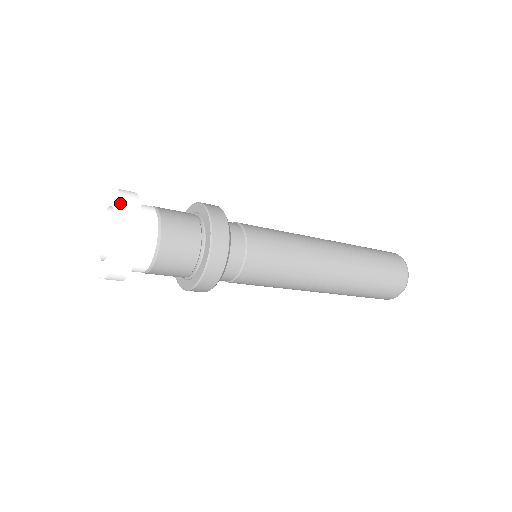
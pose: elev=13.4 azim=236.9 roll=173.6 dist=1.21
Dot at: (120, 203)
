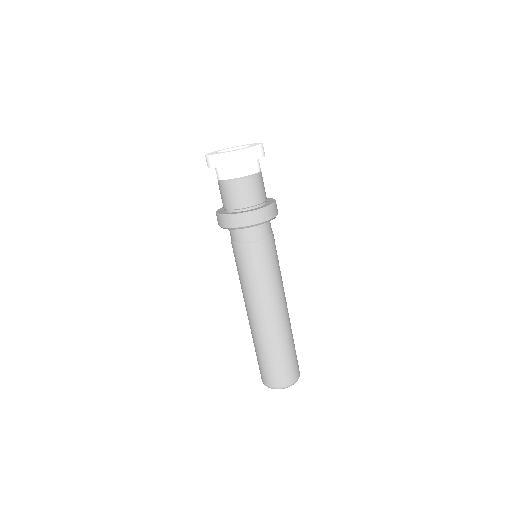
Dot at: occluded
